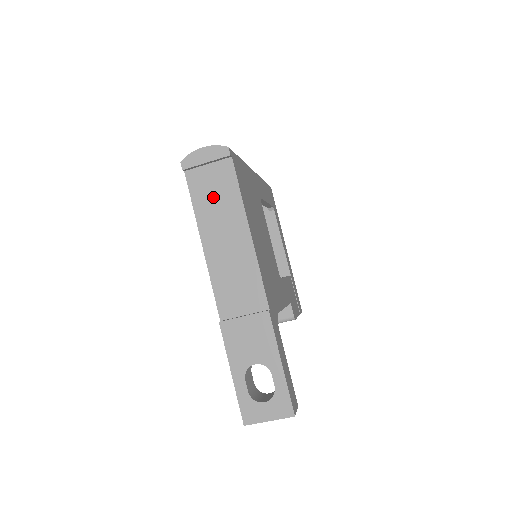
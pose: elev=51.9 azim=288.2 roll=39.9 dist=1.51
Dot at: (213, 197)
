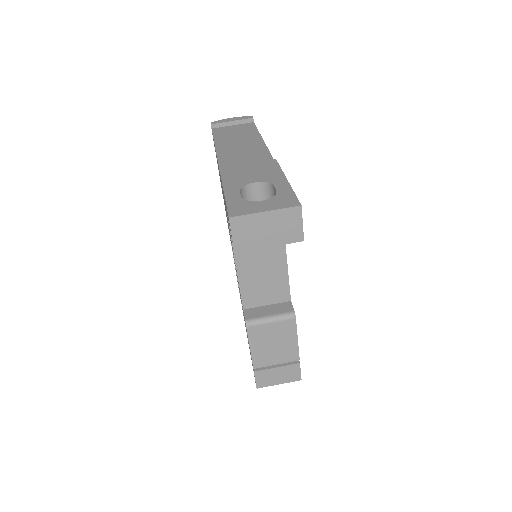
Dot at: (233, 133)
